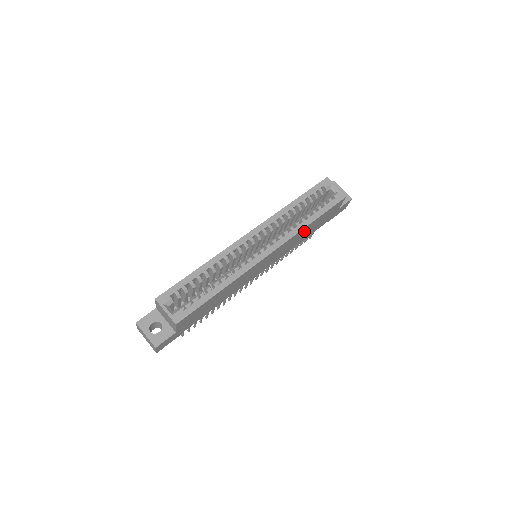
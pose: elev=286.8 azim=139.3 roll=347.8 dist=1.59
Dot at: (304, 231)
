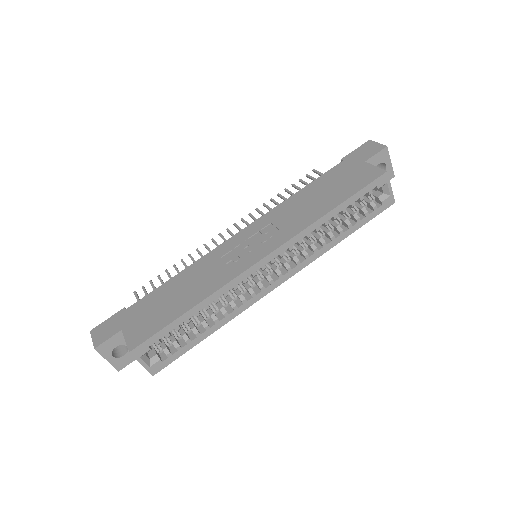
Dot at: occluded
